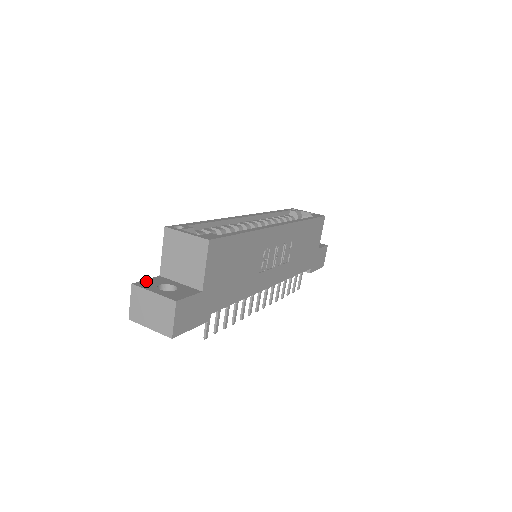
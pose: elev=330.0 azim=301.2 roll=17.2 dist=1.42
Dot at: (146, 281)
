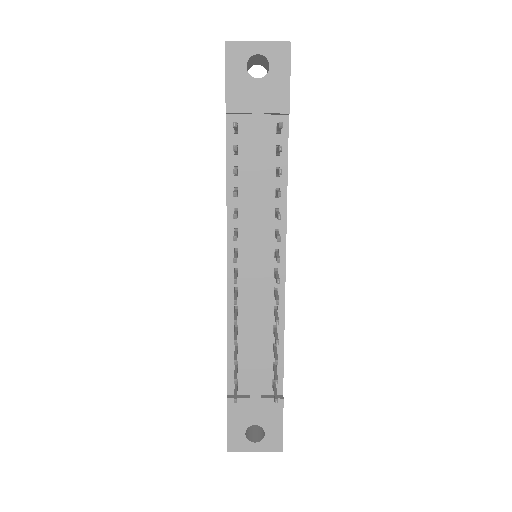
Dot at: occluded
